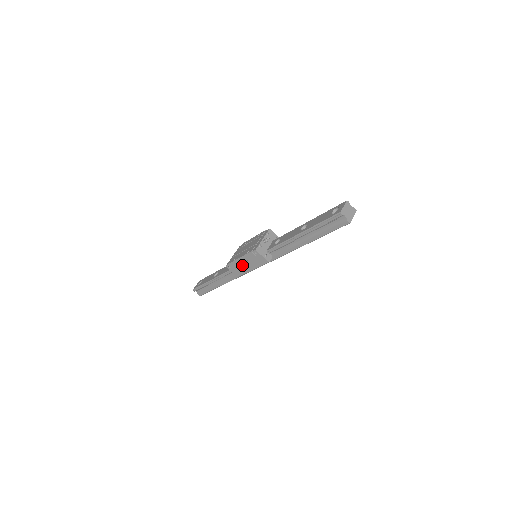
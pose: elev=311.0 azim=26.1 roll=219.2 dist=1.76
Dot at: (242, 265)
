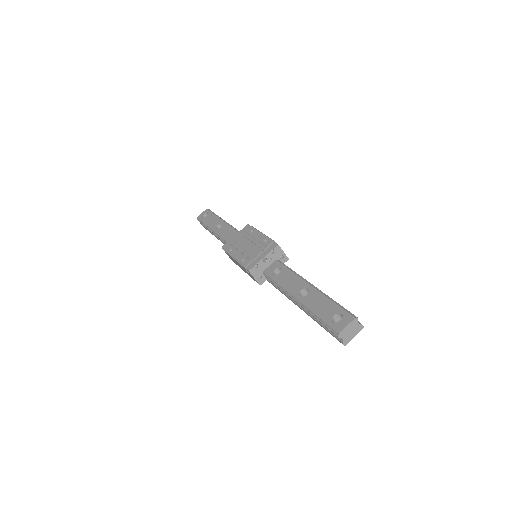
Dot at: (236, 262)
